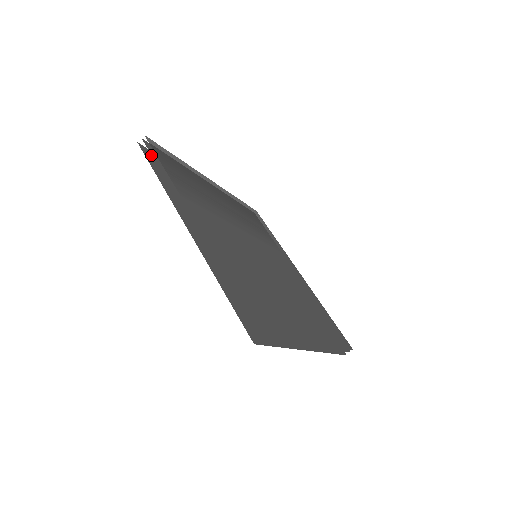
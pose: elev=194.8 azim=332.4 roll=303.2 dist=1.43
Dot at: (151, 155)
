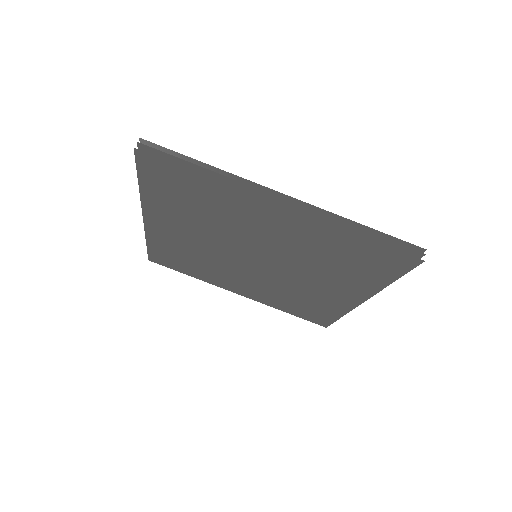
Dot at: (148, 164)
